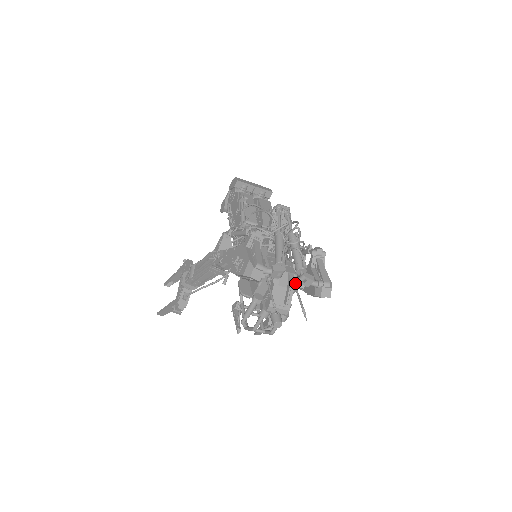
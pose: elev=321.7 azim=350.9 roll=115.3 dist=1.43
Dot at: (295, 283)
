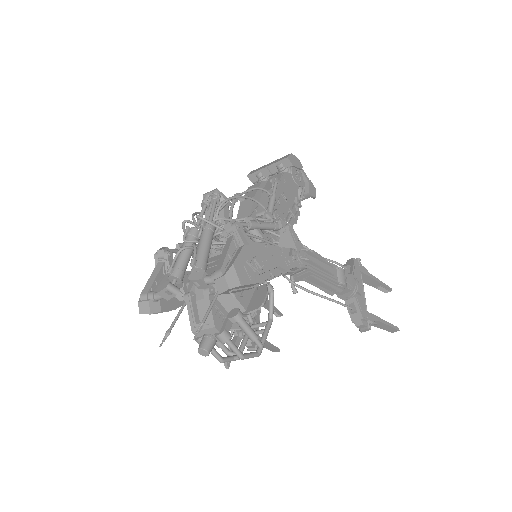
Dot at: (207, 288)
